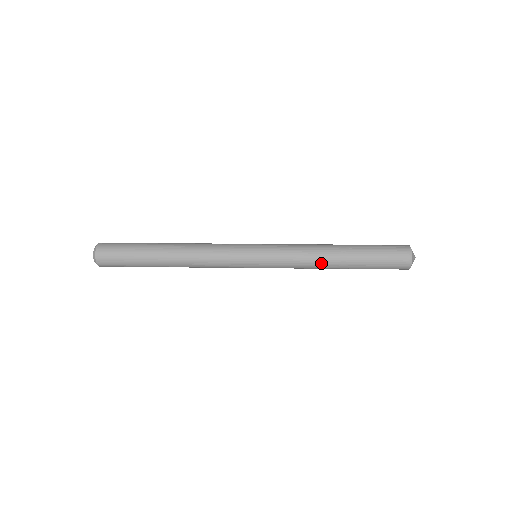
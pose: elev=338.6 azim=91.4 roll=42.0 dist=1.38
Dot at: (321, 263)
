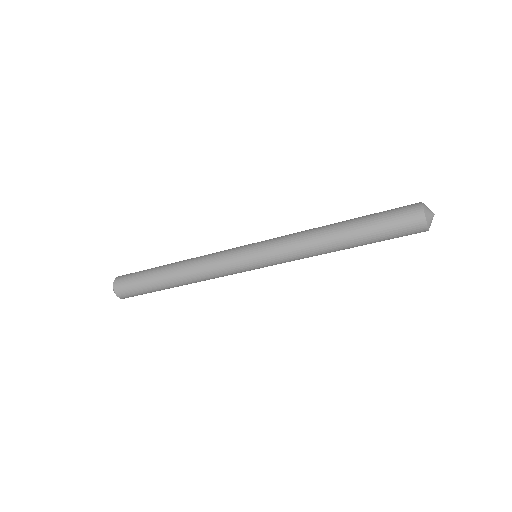
Dot at: (318, 228)
